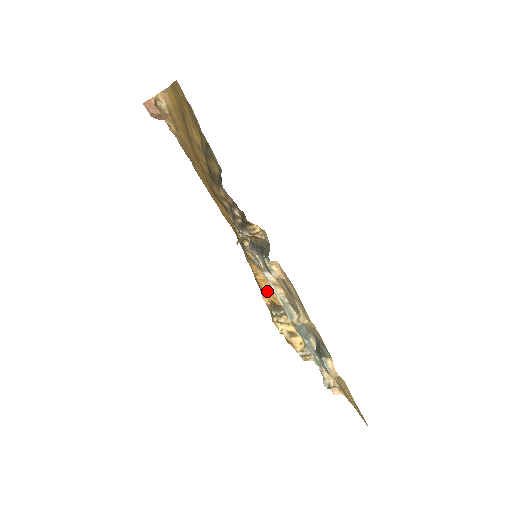
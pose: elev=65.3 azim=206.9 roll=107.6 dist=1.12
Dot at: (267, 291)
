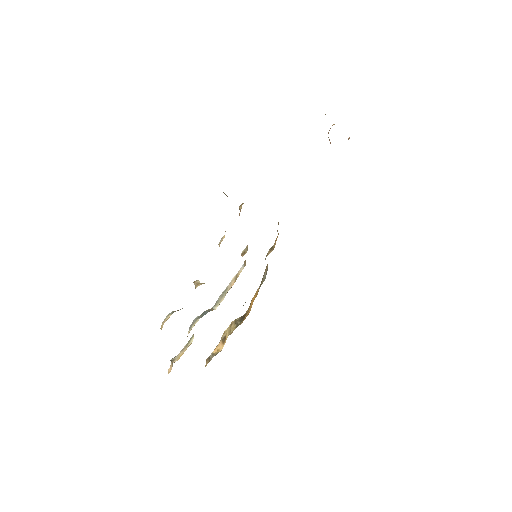
Dot at: (252, 302)
